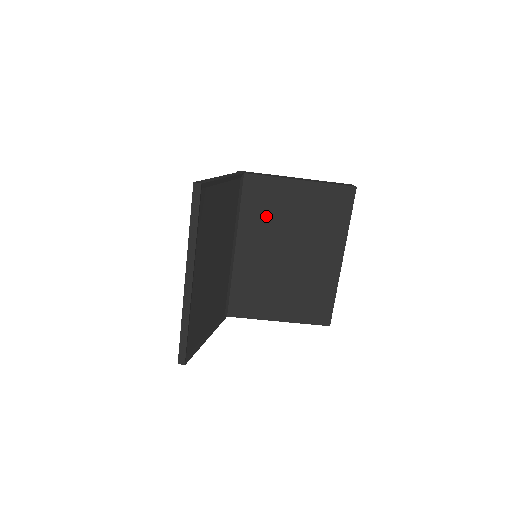
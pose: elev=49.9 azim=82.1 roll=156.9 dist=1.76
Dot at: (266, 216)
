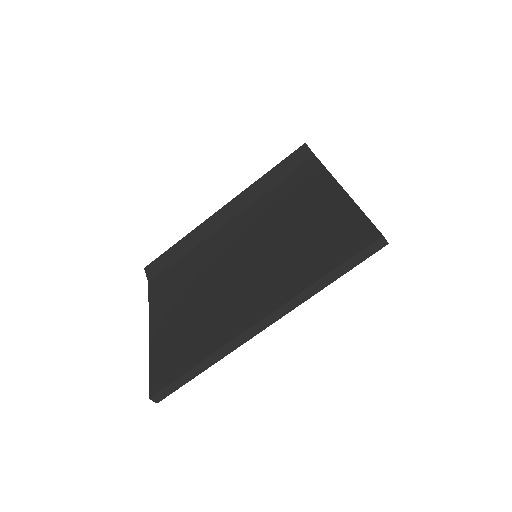
Dot at: occluded
